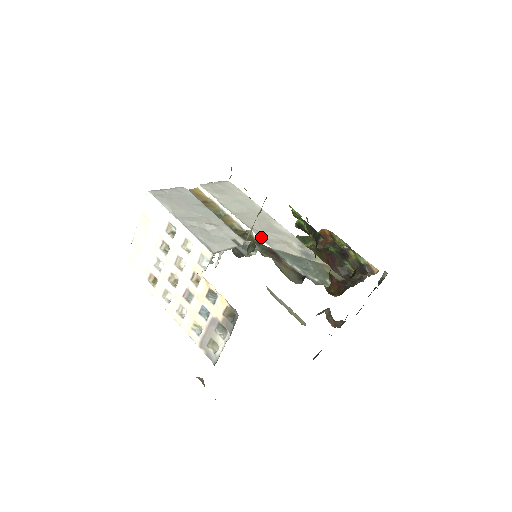
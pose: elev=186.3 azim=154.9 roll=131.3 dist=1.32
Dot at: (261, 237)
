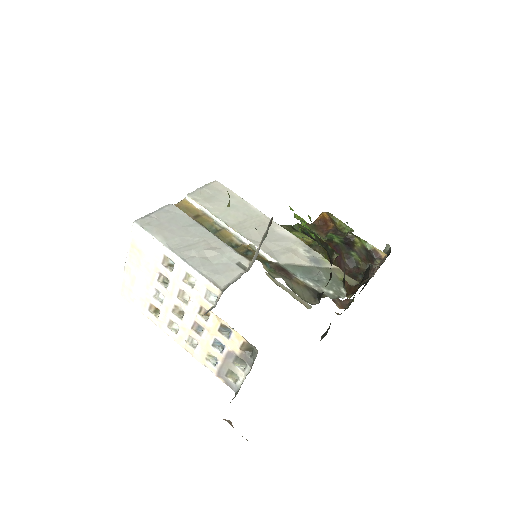
Dot at: (265, 251)
